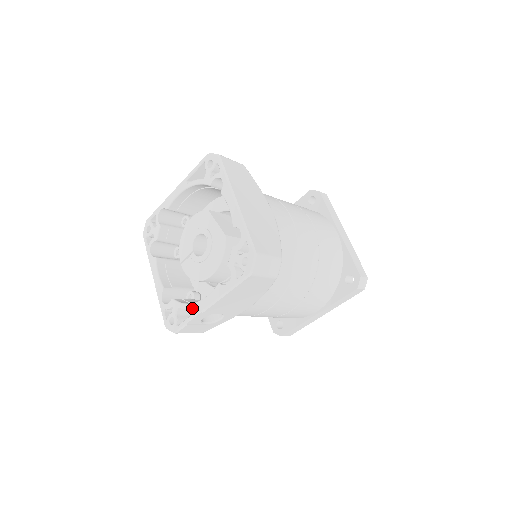
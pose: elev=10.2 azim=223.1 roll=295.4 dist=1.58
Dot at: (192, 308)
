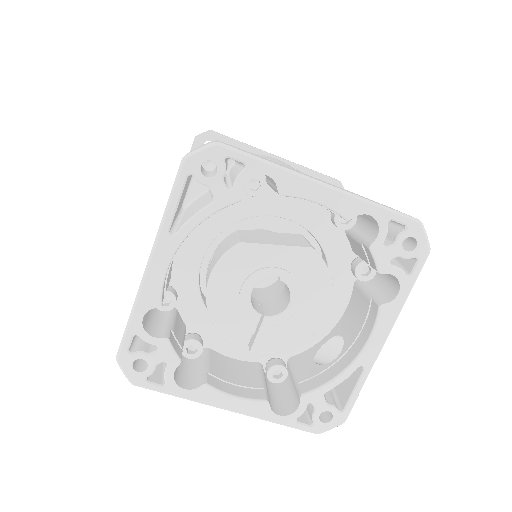
Dot at: occluded
